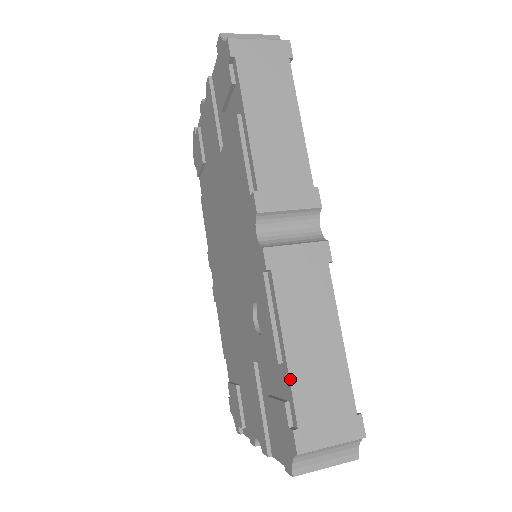
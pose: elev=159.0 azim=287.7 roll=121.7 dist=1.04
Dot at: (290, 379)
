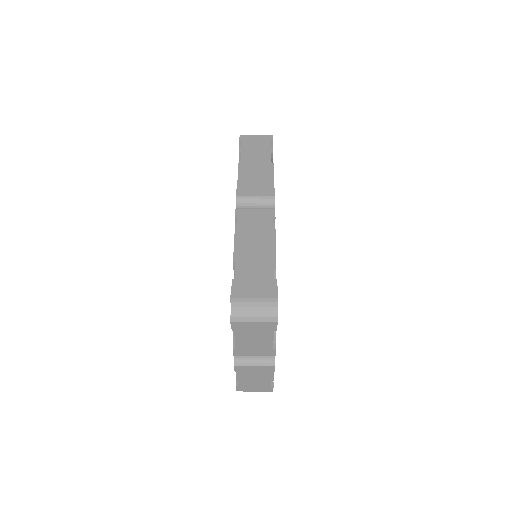
Dot at: (236, 264)
